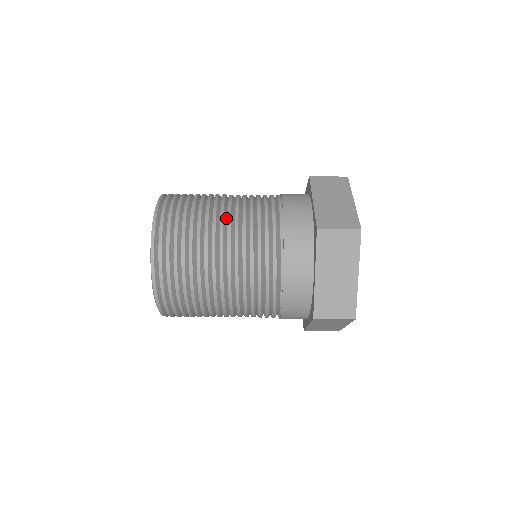
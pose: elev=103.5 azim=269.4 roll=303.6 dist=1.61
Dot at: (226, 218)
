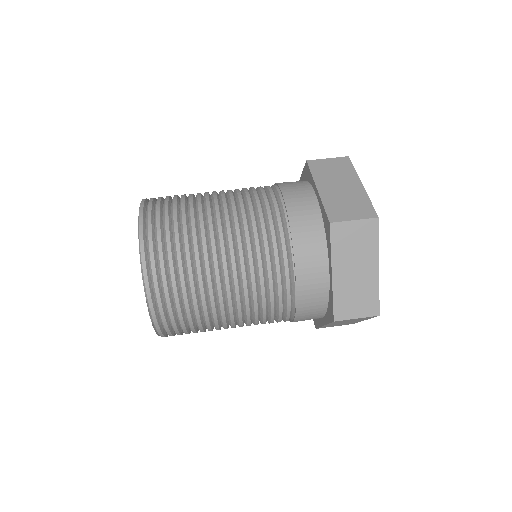
Dot at: occluded
